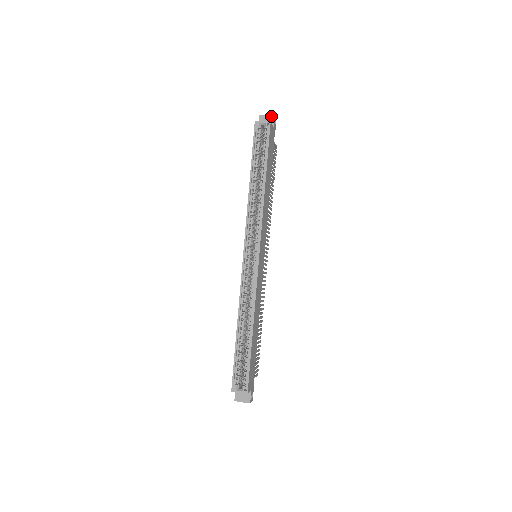
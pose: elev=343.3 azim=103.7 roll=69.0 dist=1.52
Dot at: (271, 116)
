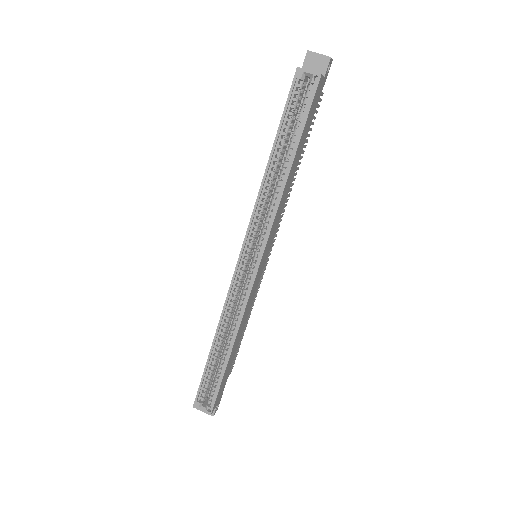
Dot at: (325, 57)
